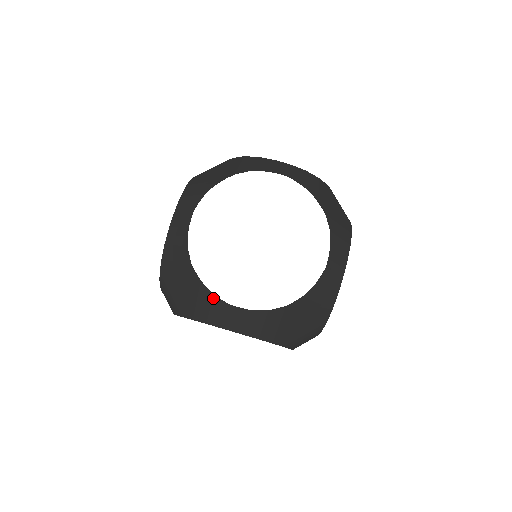
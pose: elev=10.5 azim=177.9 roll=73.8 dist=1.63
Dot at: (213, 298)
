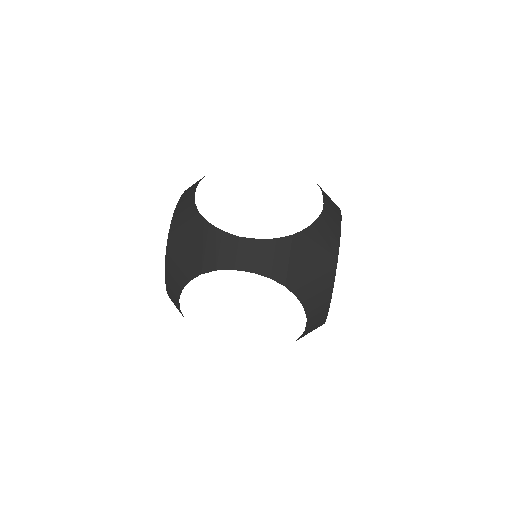
Dot at: (222, 235)
